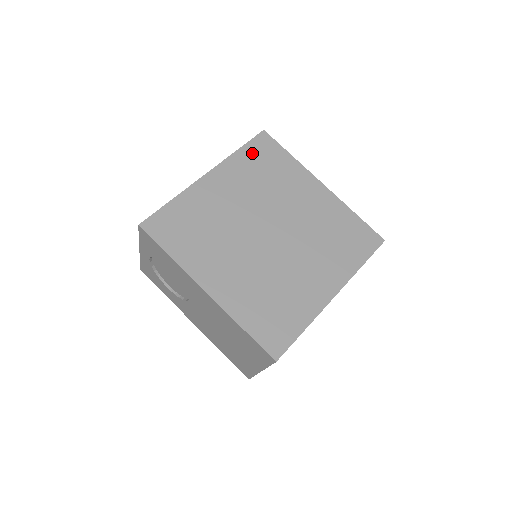
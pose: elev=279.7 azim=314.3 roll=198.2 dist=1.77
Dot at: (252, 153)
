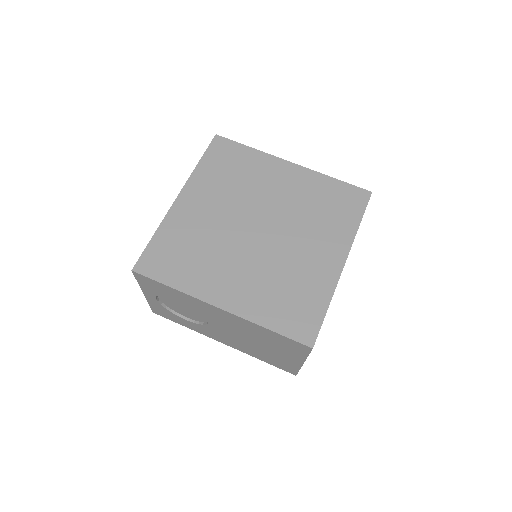
Dot at: (213, 160)
